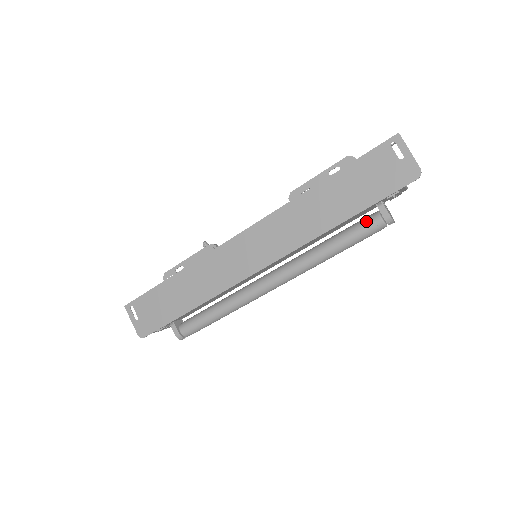
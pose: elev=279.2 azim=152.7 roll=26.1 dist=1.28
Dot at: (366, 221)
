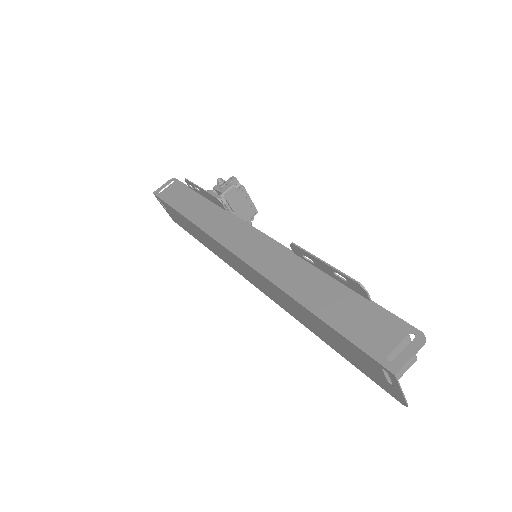
Dot at: occluded
